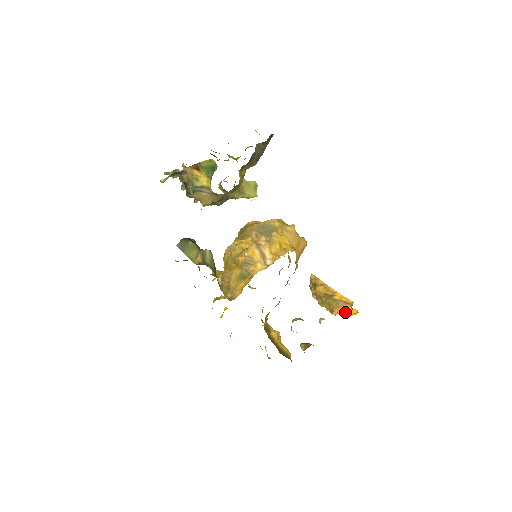
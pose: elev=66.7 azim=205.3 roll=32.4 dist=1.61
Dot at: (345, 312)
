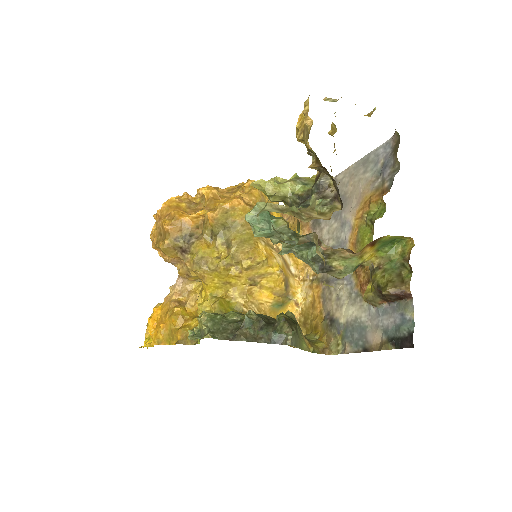
Dot at: occluded
